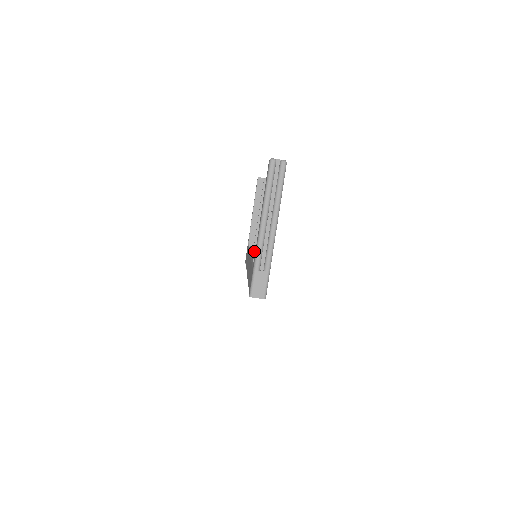
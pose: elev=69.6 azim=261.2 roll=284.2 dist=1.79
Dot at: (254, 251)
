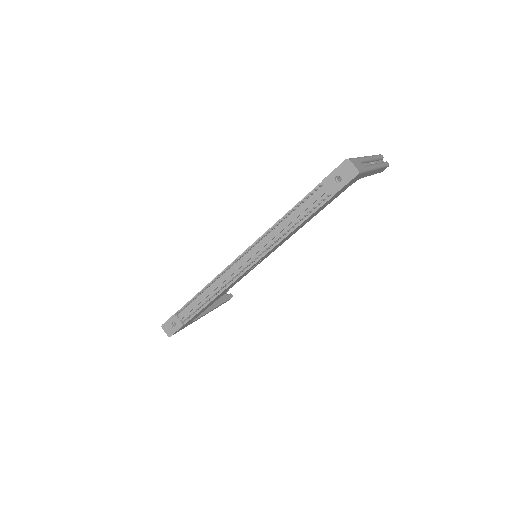
Dot at: occluded
